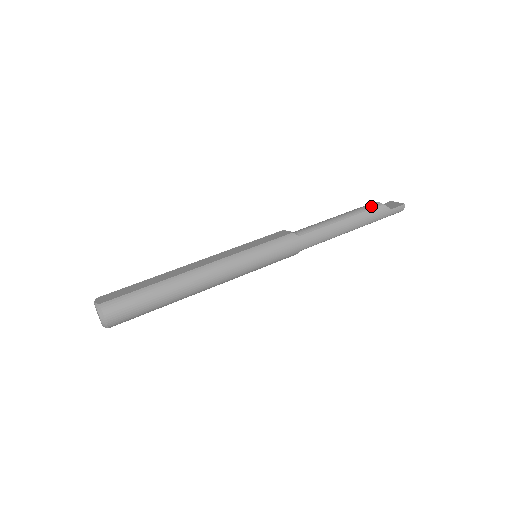
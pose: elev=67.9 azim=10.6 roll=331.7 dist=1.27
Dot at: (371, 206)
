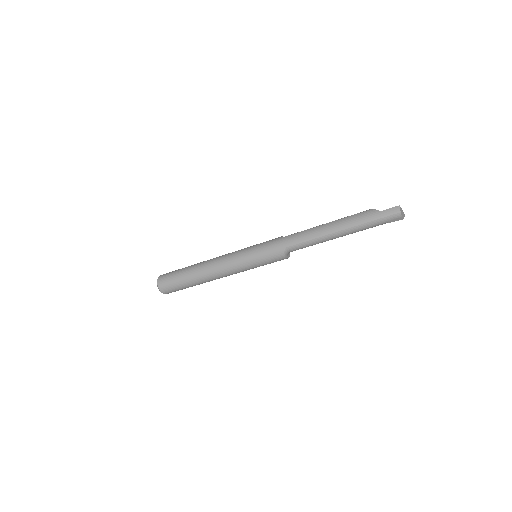
Dot at: (360, 212)
